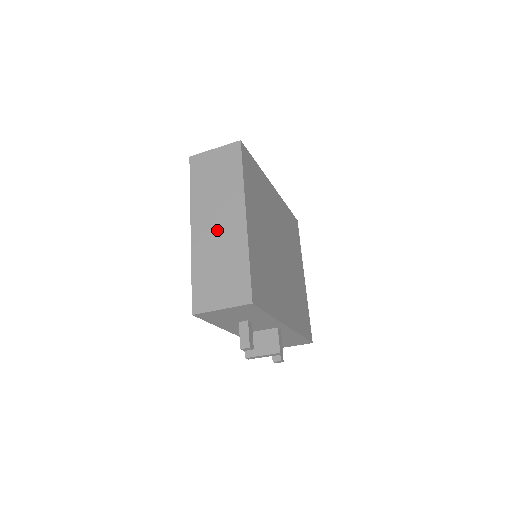
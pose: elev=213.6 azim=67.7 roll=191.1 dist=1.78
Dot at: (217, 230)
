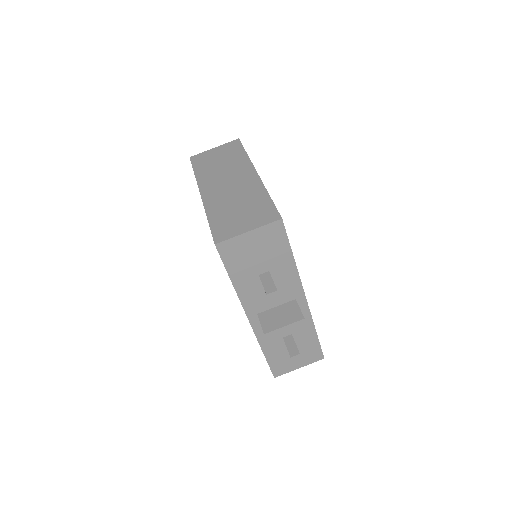
Dot at: (229, 187)
